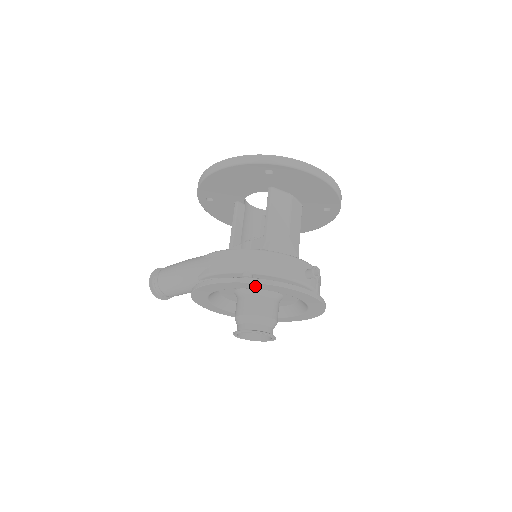
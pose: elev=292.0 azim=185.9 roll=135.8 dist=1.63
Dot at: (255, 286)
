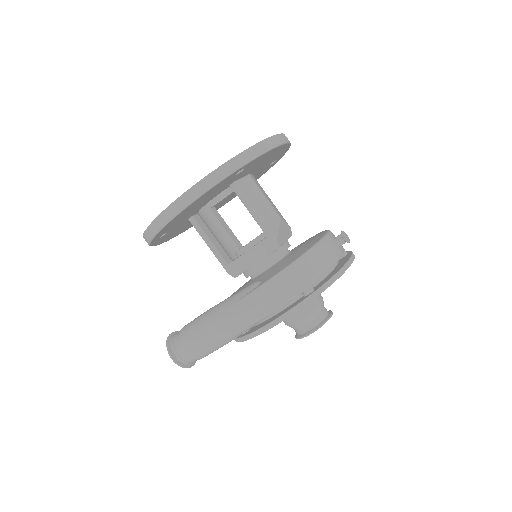
Dot at: occluded
